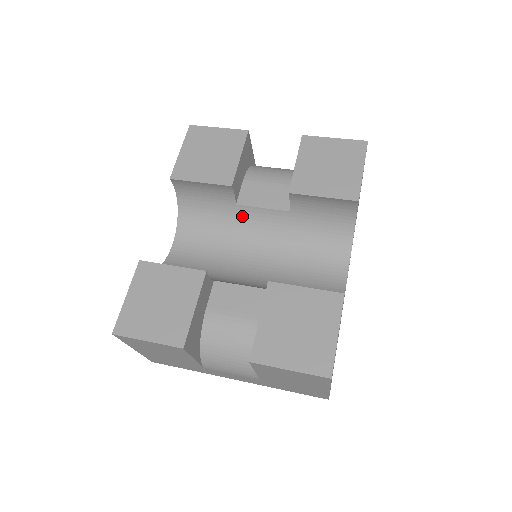
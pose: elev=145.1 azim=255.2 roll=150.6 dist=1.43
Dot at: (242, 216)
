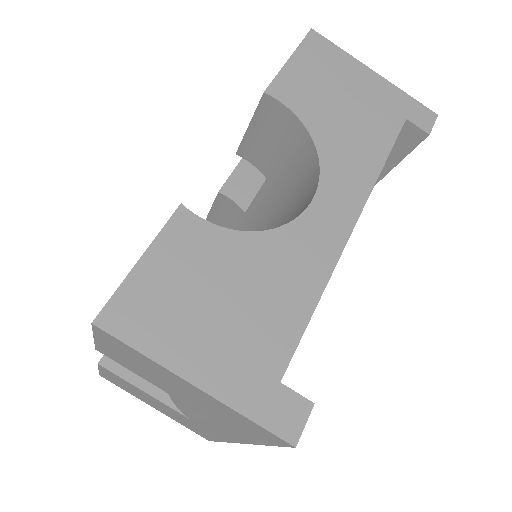
Dot at: (254, 222)
